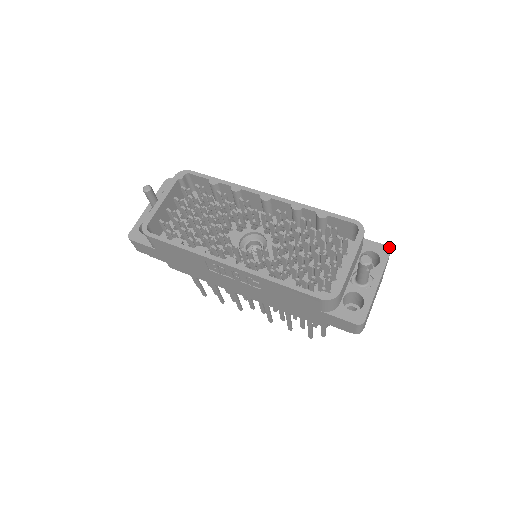
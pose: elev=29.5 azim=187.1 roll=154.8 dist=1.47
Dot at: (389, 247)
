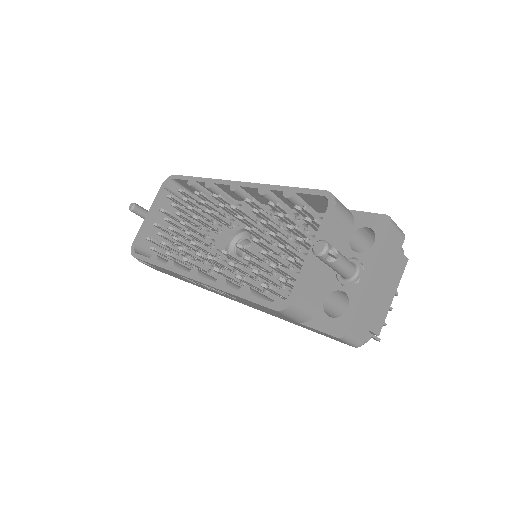
Dot at: (389, 216)
